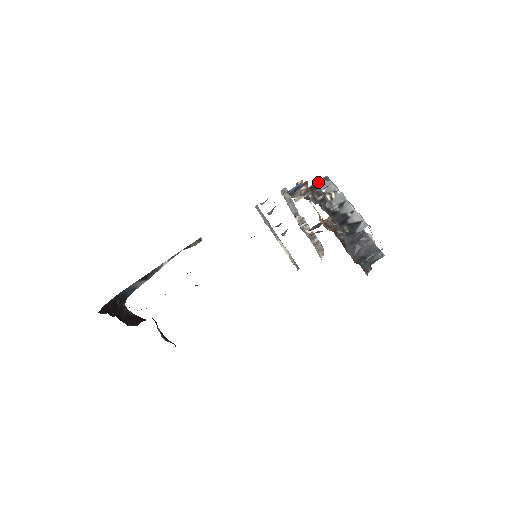
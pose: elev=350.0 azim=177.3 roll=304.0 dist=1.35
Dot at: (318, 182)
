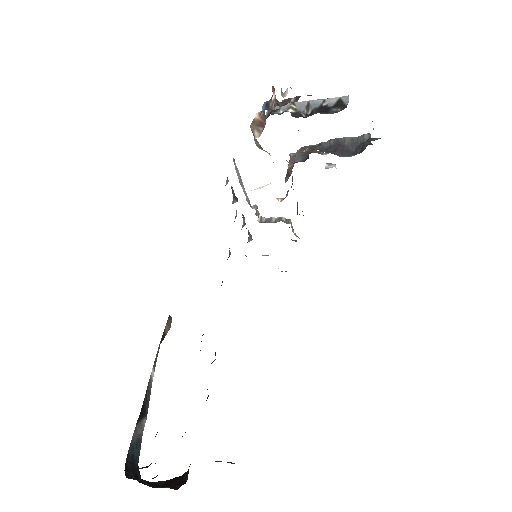
Dot at: (268, 112)
